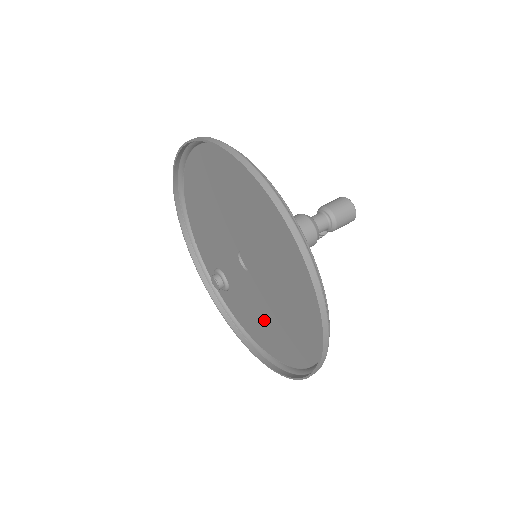
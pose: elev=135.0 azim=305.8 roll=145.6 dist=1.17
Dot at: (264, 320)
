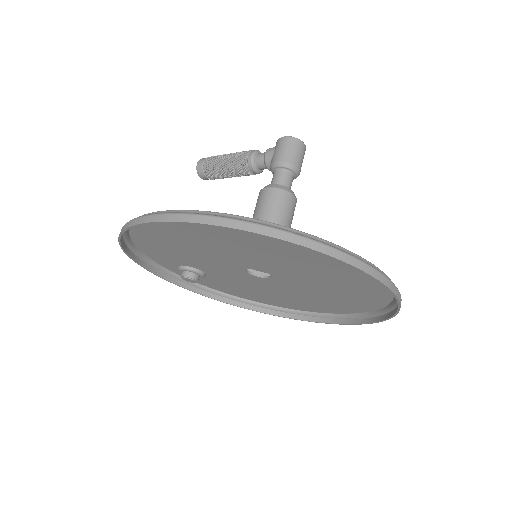
Dot at: (267, 294)
